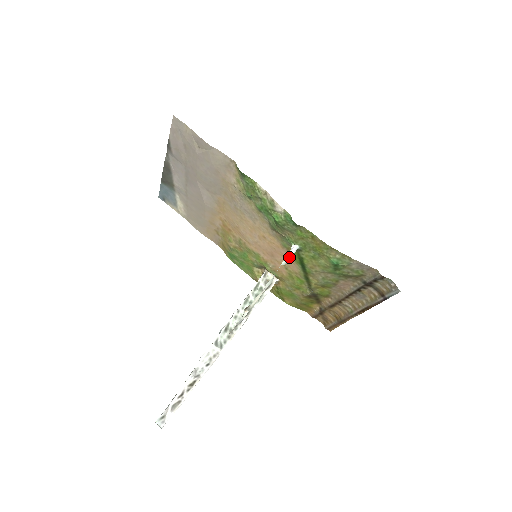
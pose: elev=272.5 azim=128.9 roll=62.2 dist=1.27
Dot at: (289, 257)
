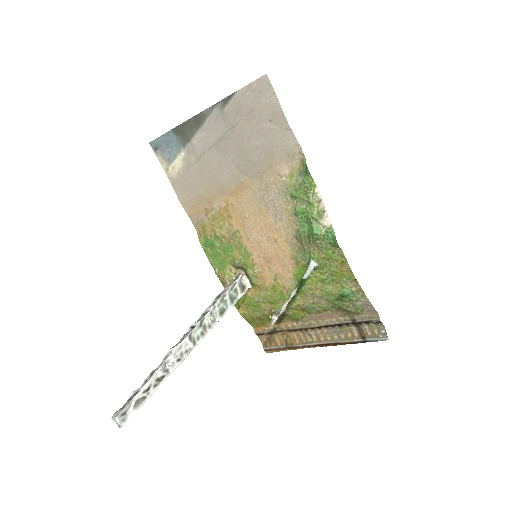
Dot at: (310, 273)
